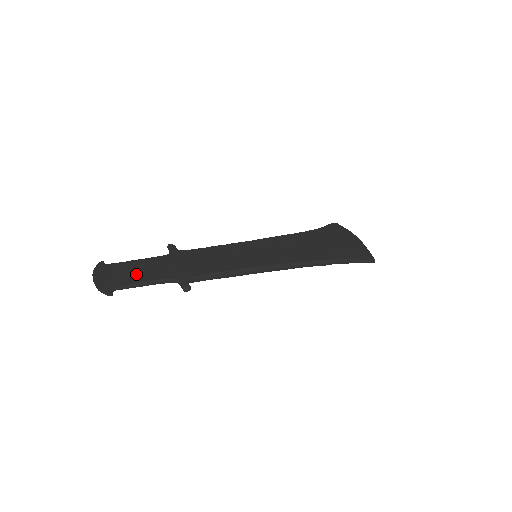
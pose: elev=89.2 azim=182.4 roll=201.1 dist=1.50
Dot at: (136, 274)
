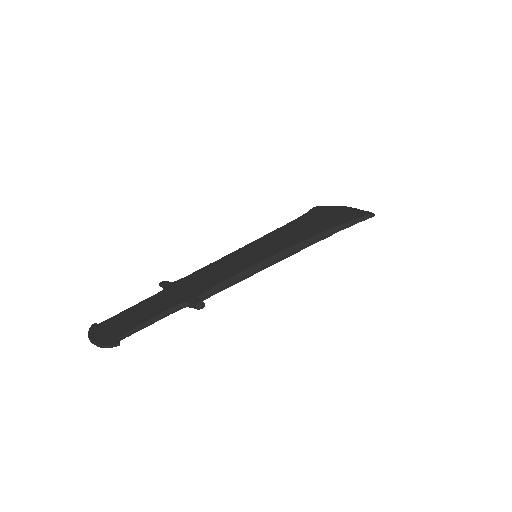
Dot at: (137, 317)
